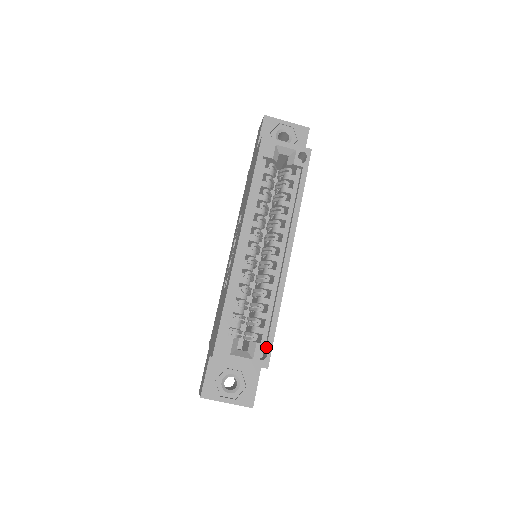
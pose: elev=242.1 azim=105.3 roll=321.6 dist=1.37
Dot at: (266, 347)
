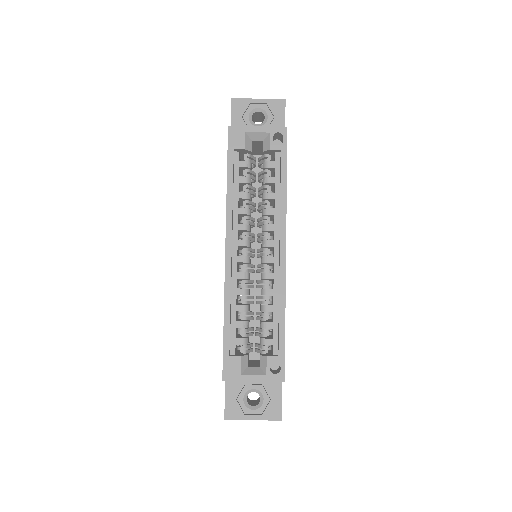
Dot at: (278, 359)
